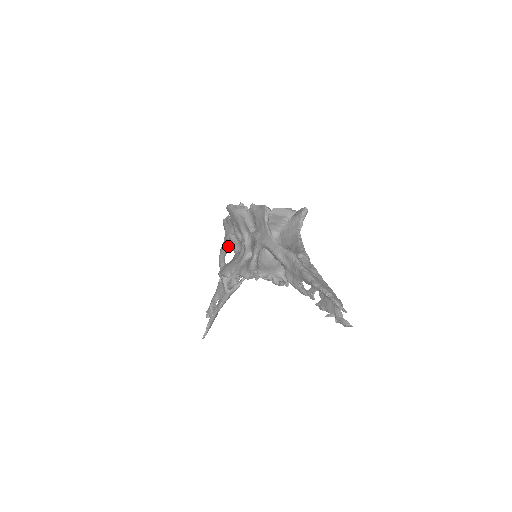
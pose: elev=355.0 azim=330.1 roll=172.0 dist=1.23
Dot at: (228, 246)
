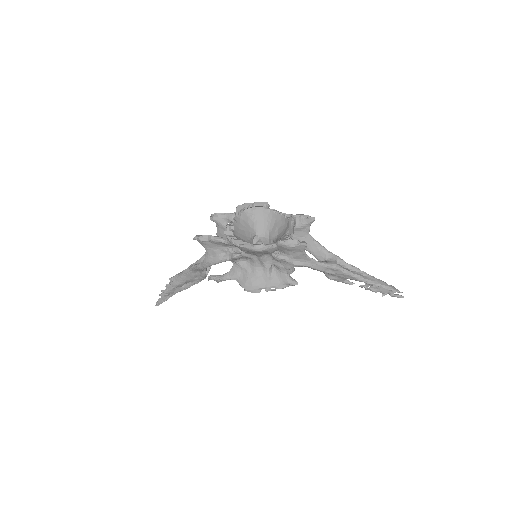
Dot at: occluded
